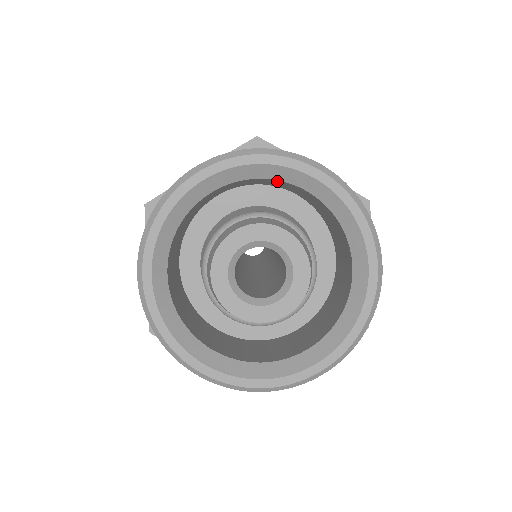
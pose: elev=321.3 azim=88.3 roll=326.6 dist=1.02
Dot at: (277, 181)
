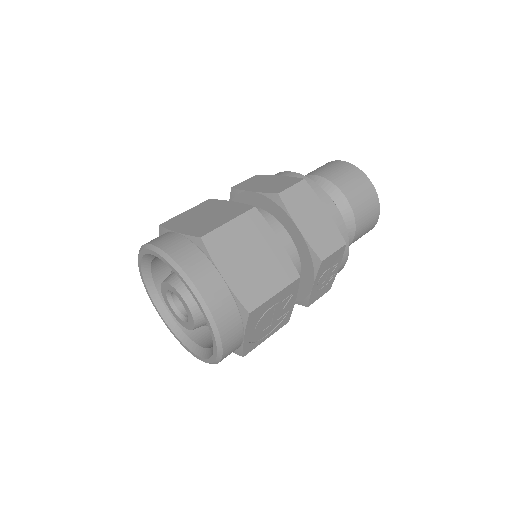
Dot at: occluded
